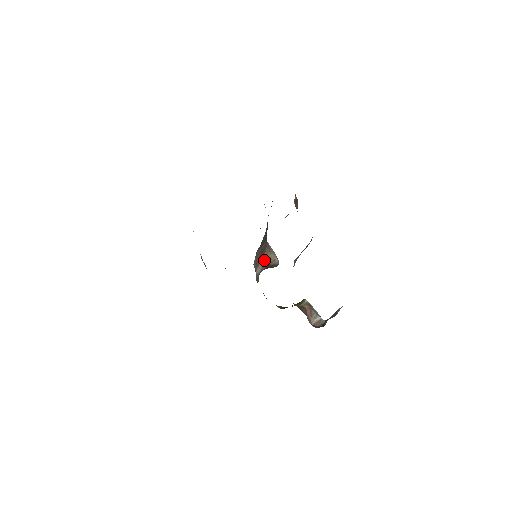
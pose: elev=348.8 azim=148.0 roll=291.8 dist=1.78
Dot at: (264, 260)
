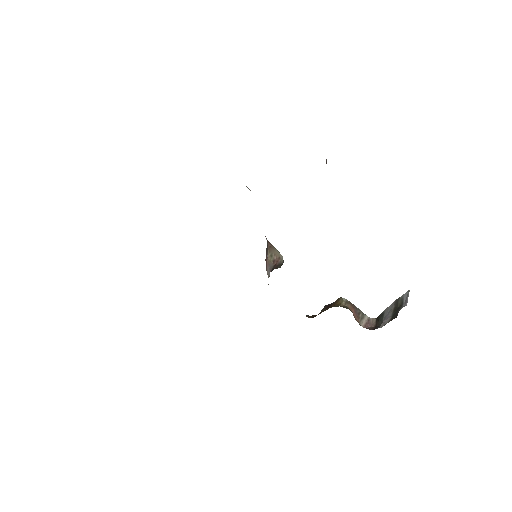
Dot at: (269, 259)
